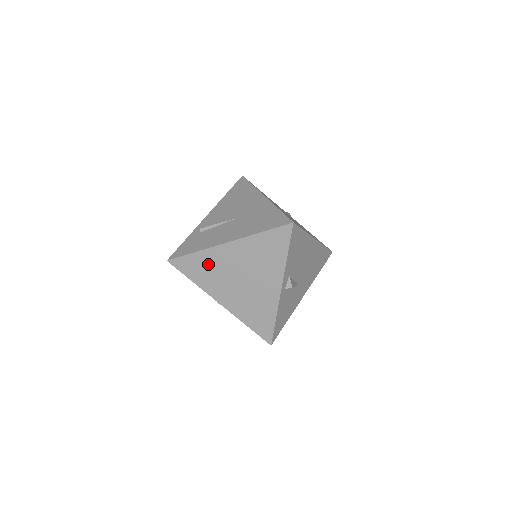
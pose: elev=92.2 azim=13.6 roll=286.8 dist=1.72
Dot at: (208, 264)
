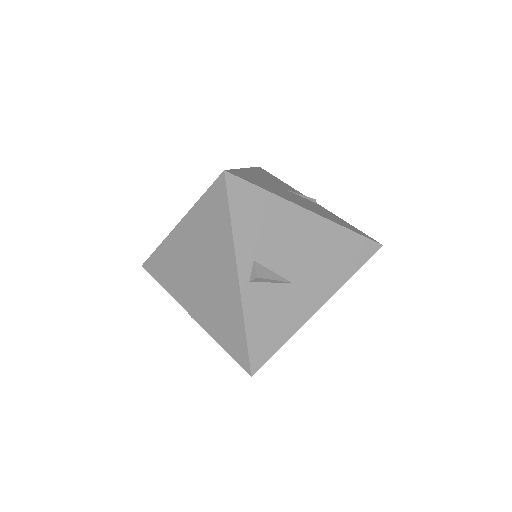
Dot at: (170, 260)
